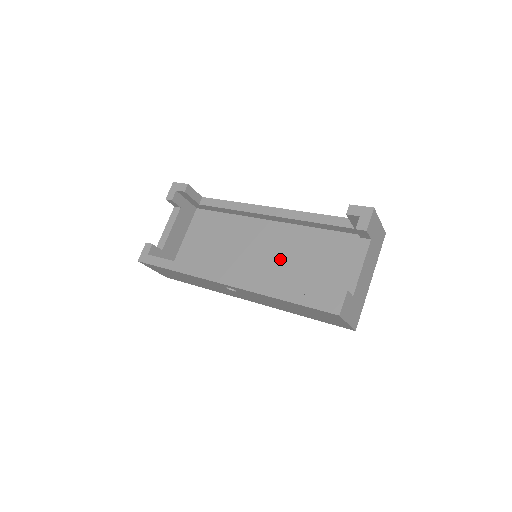
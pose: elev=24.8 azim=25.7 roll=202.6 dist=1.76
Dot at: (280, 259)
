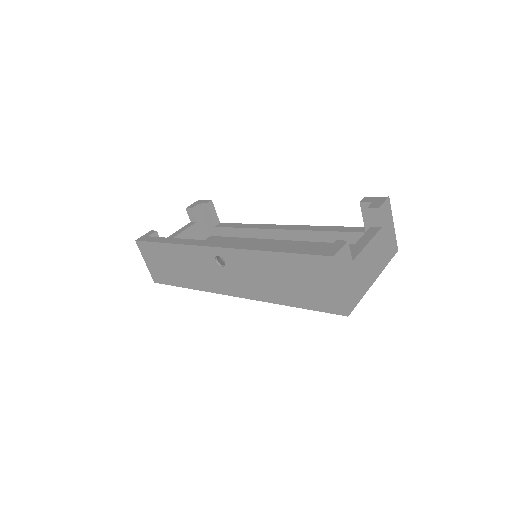
Dot at: occluded
